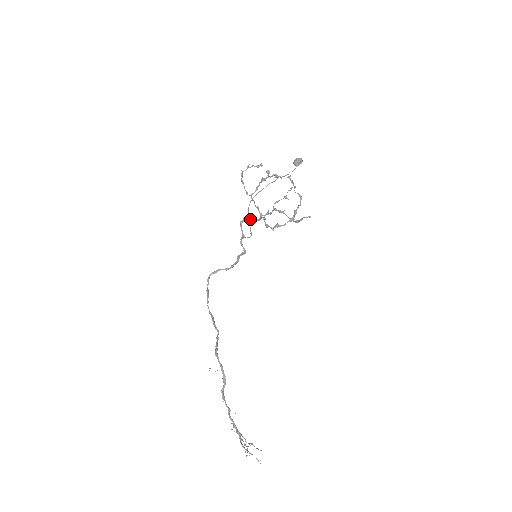
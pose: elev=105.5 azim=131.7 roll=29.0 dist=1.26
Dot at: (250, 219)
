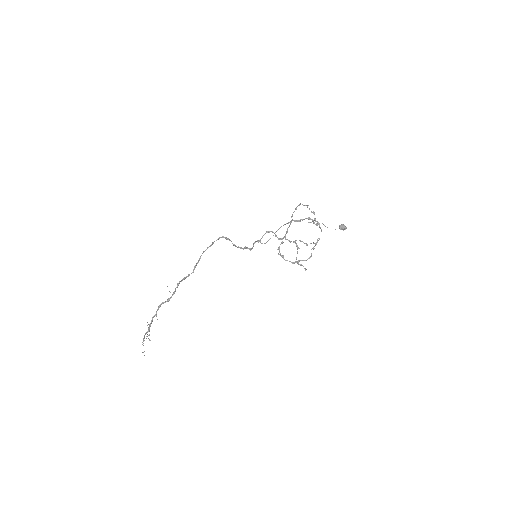
Dot at: (275, 234)
